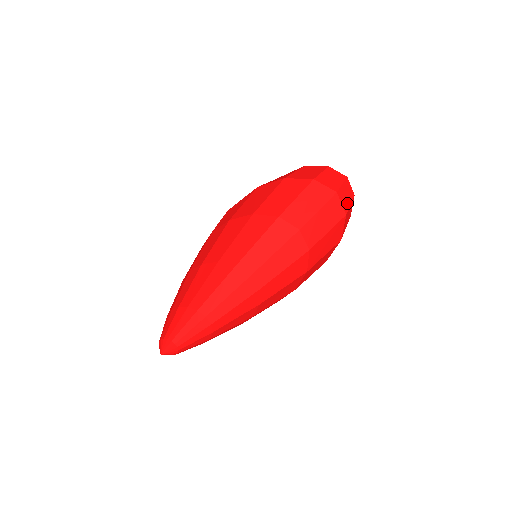
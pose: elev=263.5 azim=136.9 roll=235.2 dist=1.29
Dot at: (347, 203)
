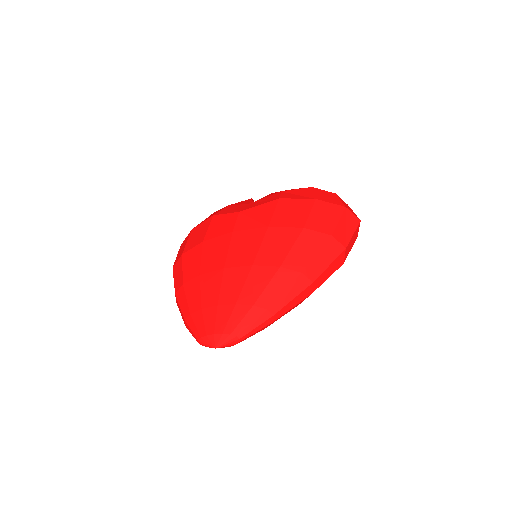
Dot at: occluded
